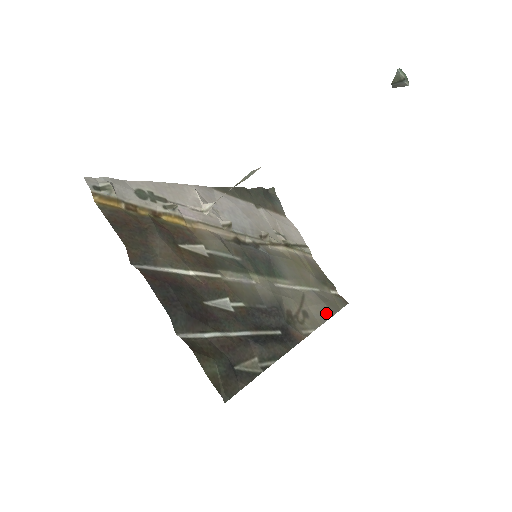
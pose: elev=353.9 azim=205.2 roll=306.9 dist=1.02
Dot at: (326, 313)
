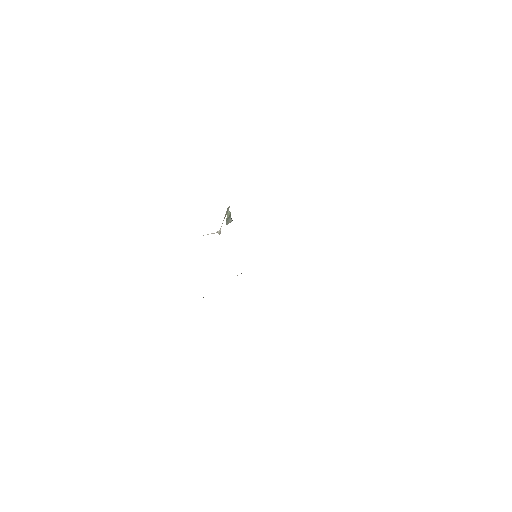
Dot at: occluded
